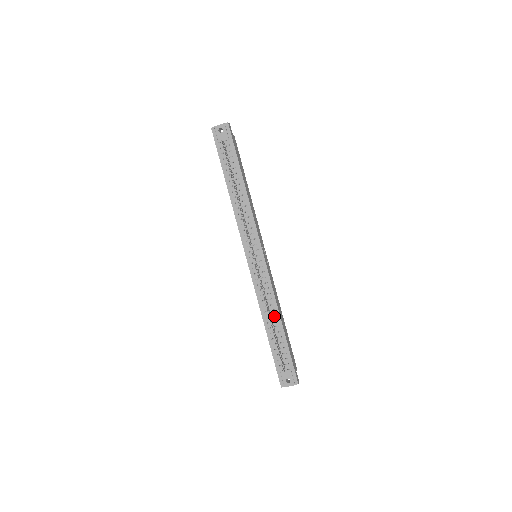
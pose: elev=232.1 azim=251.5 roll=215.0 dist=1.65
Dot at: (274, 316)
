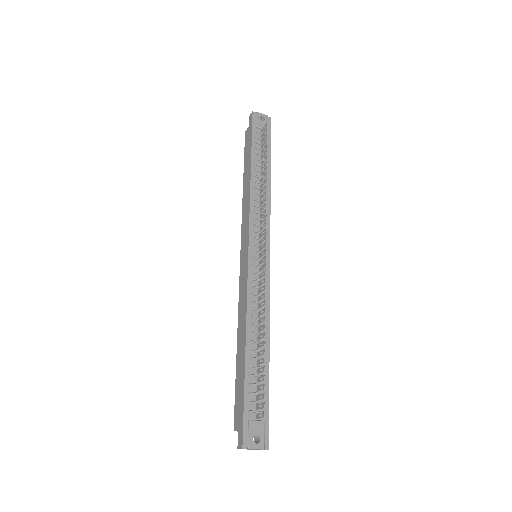
Dot at: (262, 335)
